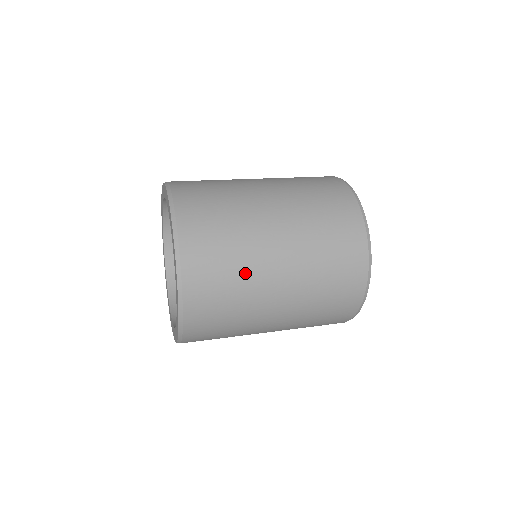
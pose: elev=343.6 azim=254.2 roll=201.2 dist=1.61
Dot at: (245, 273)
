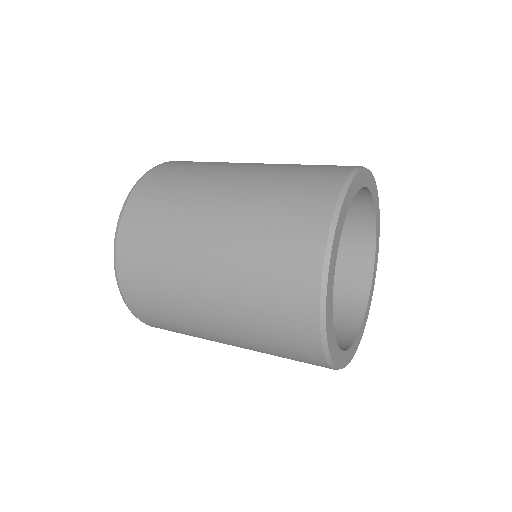
Dot at: (175, 227)
